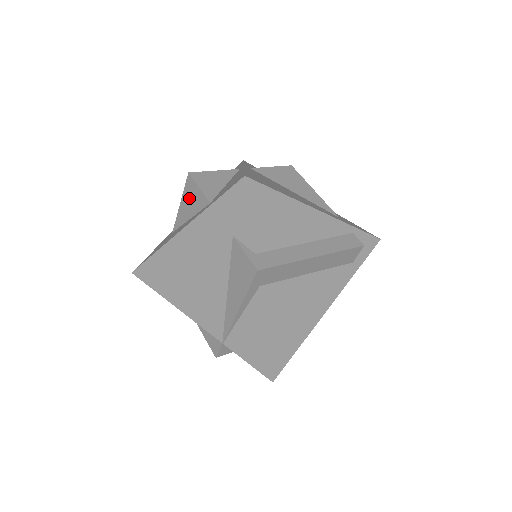
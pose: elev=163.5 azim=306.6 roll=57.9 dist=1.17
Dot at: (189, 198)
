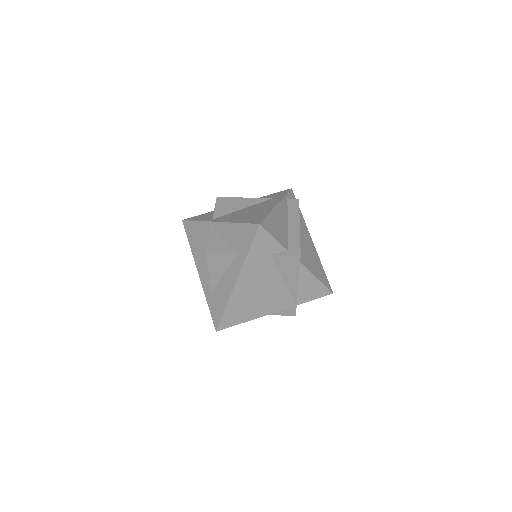
Dot at: (216, 264)
